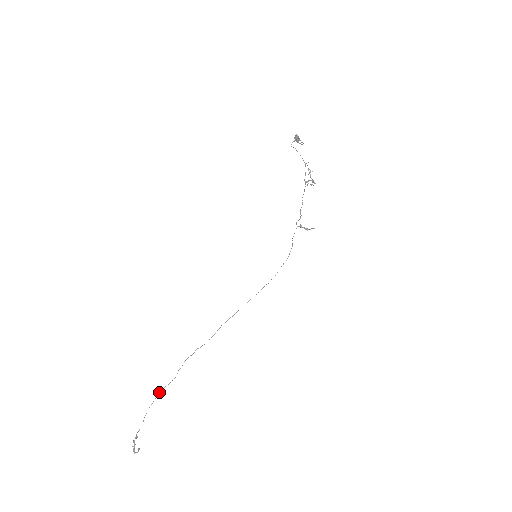
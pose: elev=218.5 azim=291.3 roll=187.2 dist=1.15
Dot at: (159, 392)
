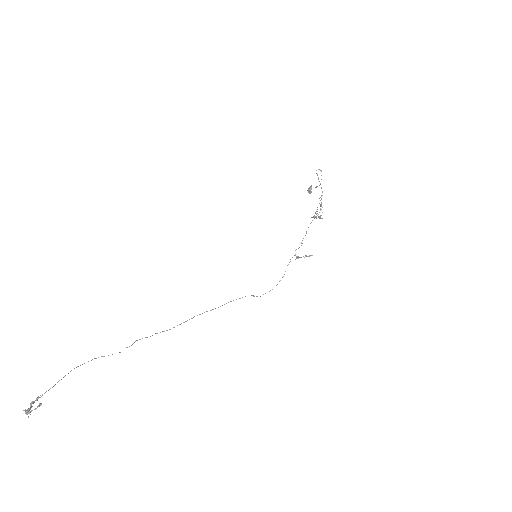
Dot at: (94, 358)
